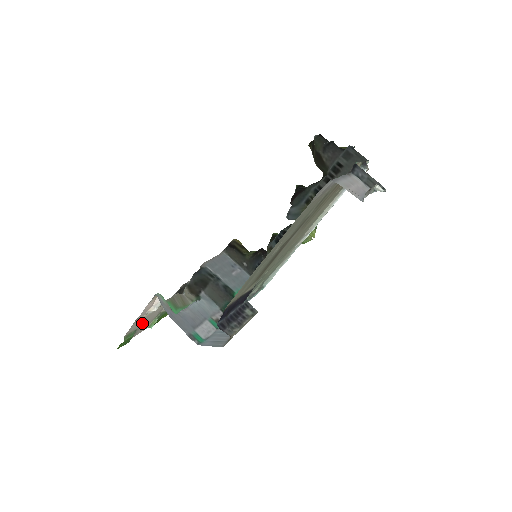
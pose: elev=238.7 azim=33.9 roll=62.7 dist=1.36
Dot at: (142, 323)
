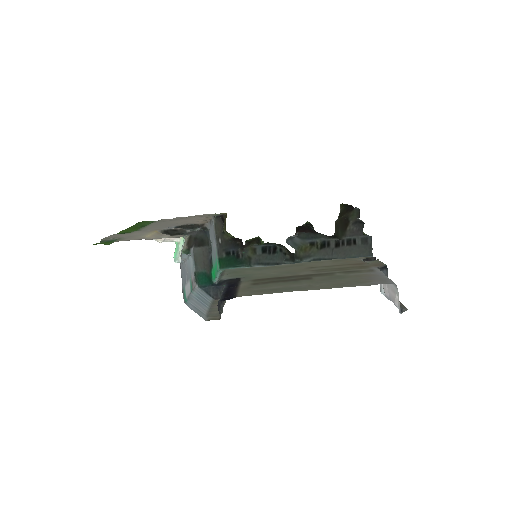
Dot at: (128, 236)
